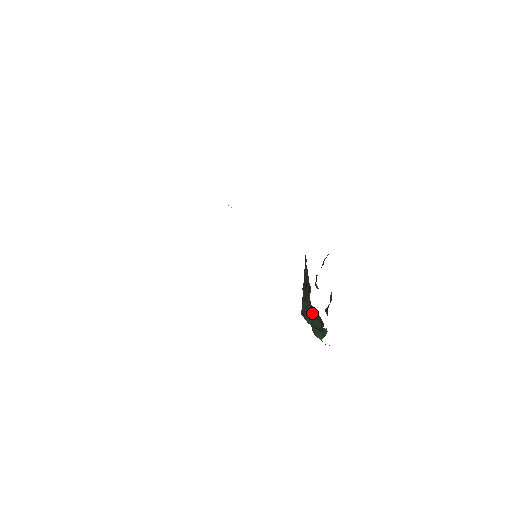
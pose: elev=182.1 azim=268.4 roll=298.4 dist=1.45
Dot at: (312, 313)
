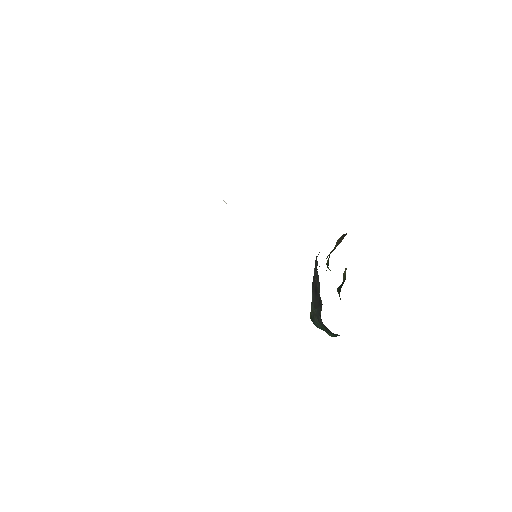
Dot at: (323, 325)
